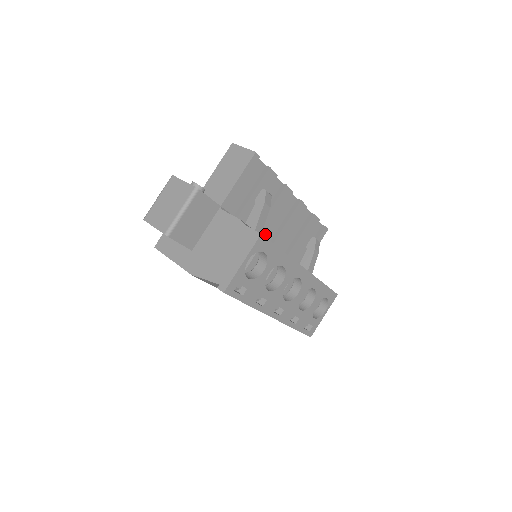
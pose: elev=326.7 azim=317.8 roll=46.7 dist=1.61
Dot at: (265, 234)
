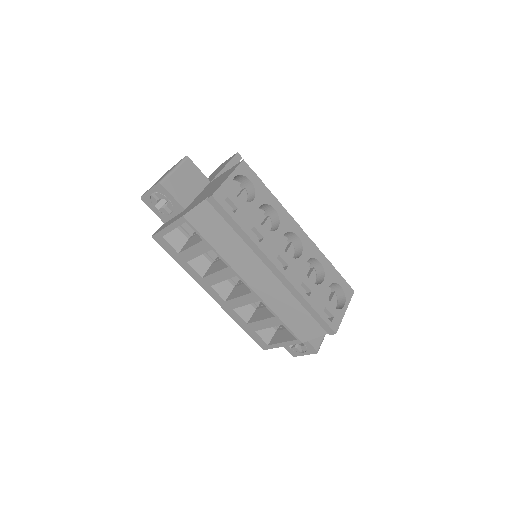
Dot at: occluded
